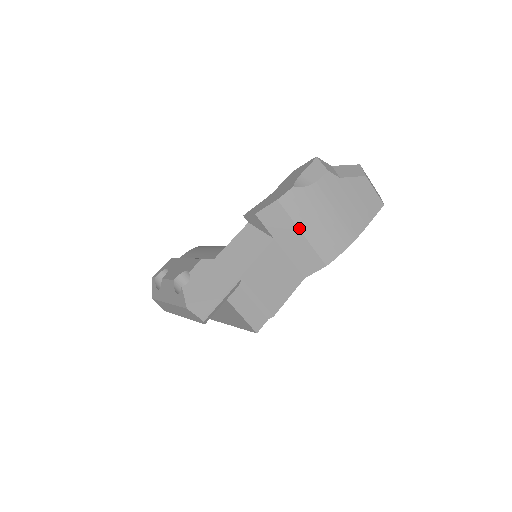
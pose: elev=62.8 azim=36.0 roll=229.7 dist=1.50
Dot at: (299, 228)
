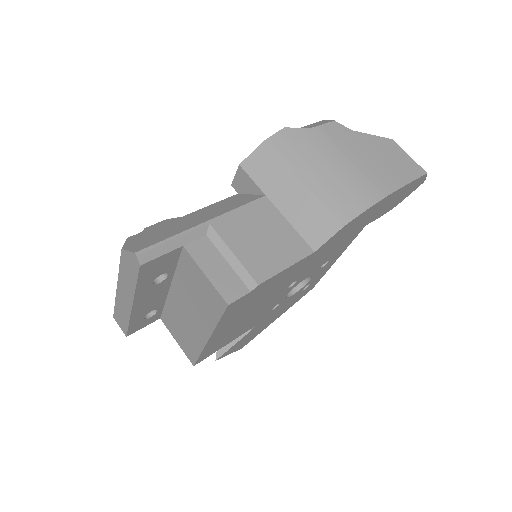
Dot at: (297, 174)
